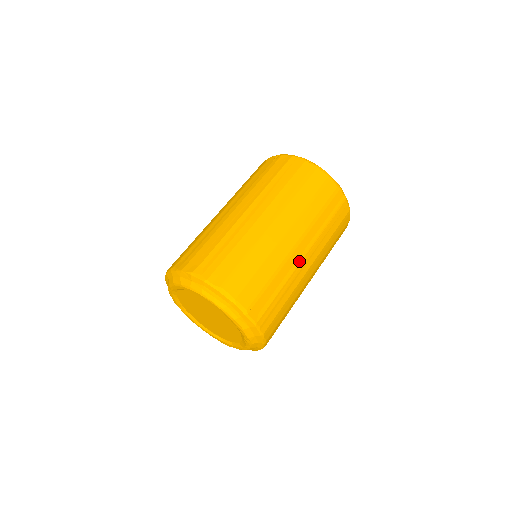
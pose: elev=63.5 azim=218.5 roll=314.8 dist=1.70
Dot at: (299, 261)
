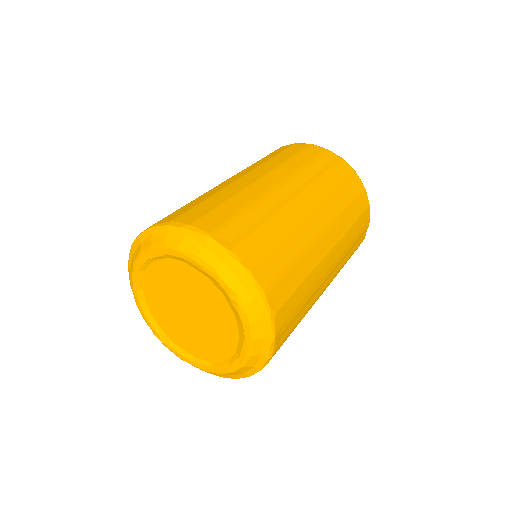
Dot at: (289, 200)
